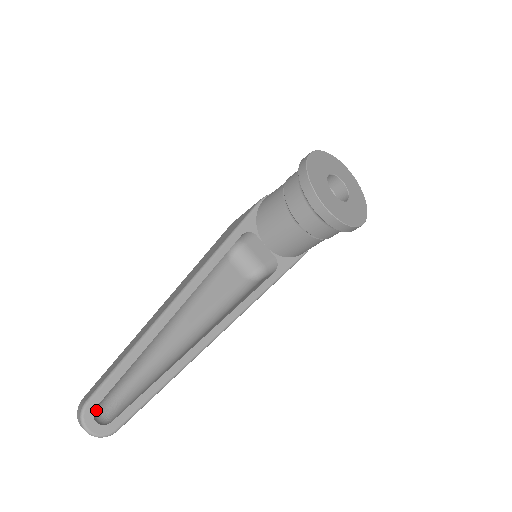
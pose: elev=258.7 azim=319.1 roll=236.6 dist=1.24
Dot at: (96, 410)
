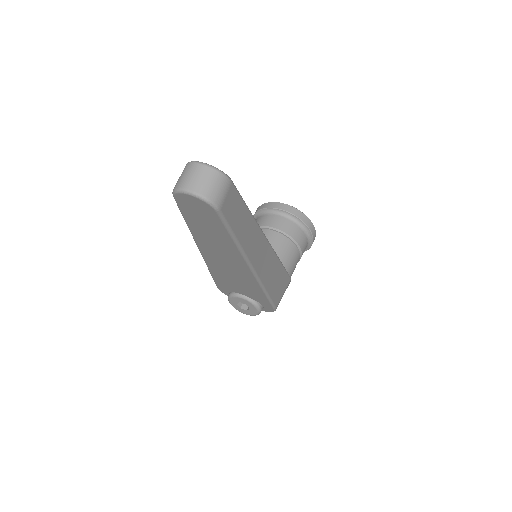
Dot at: occluded
